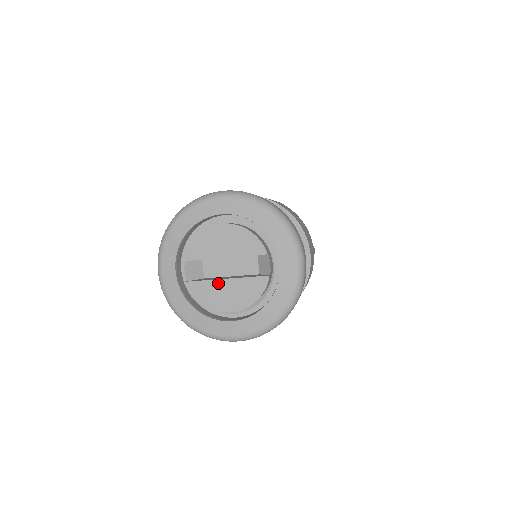
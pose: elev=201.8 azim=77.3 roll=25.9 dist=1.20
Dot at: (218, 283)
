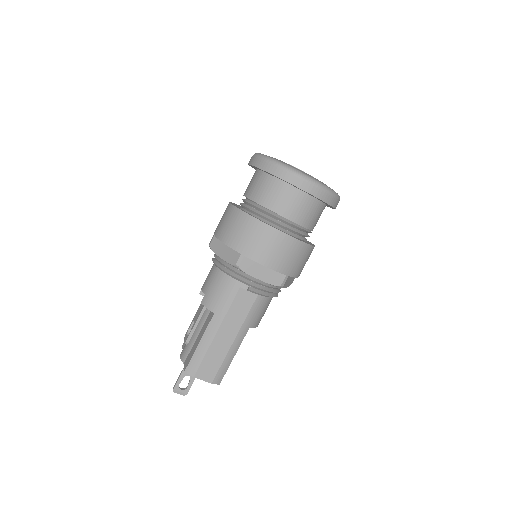
Dot at: occluded
